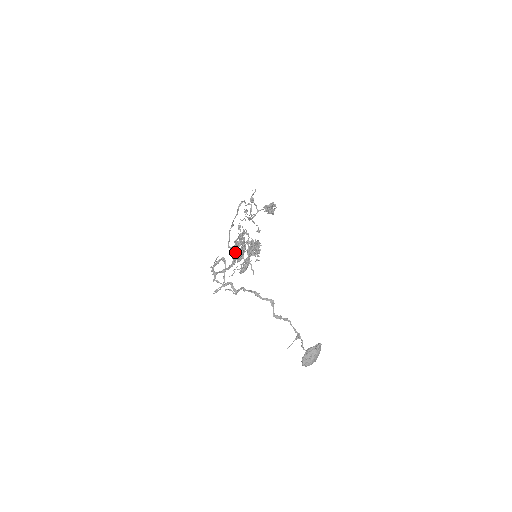
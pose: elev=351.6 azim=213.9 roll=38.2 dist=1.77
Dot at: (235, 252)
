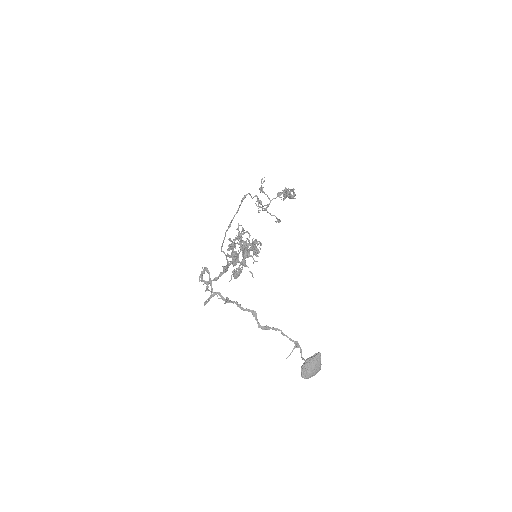
Dot at: (226, 257)
